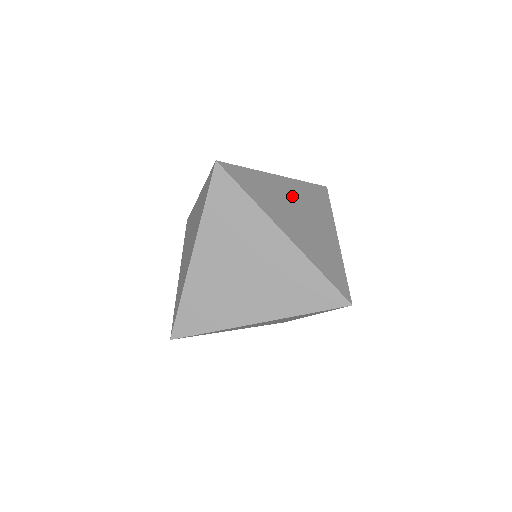
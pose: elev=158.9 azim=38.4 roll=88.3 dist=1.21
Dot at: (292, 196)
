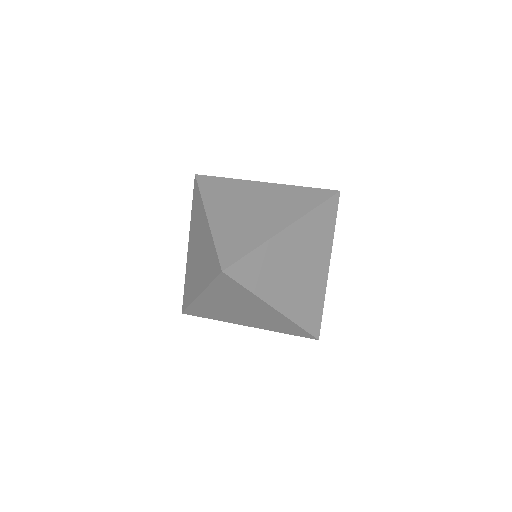
Dot at: (260, 195)
